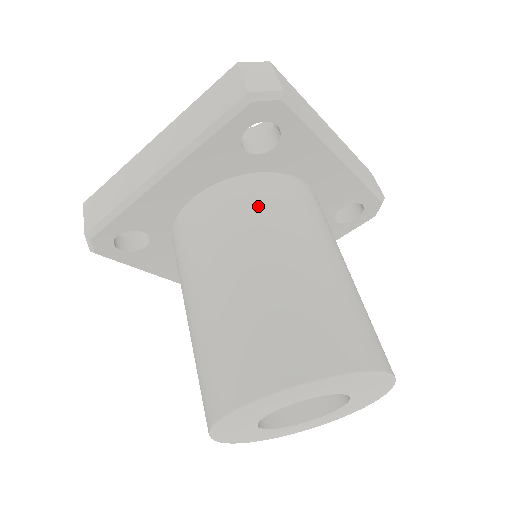
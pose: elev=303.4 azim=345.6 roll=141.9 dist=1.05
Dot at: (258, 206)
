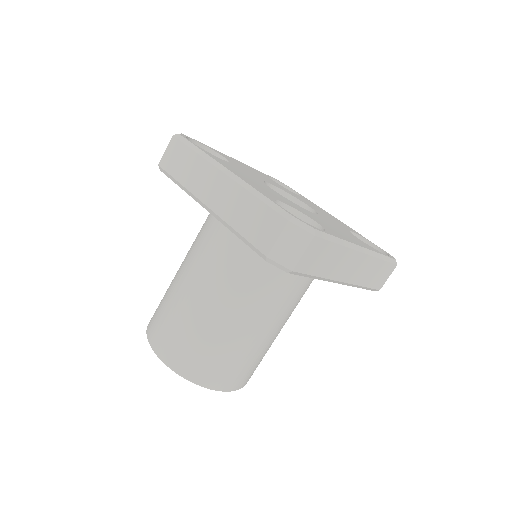
Dot at: (250, 272)
